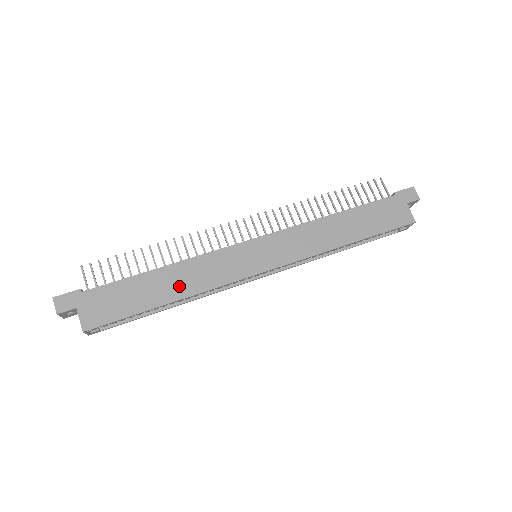
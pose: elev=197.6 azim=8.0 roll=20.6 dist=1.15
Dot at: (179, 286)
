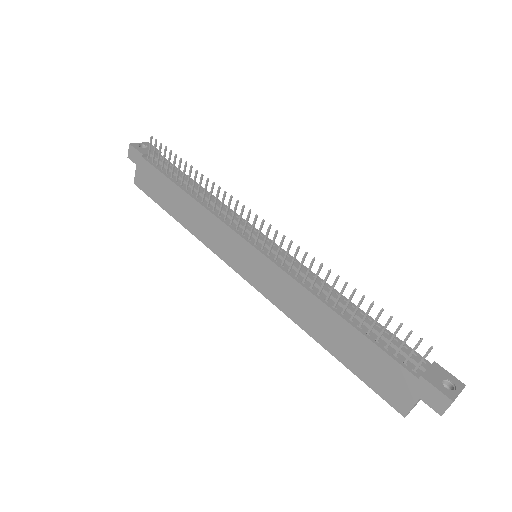
Dot at: (188, 218)
